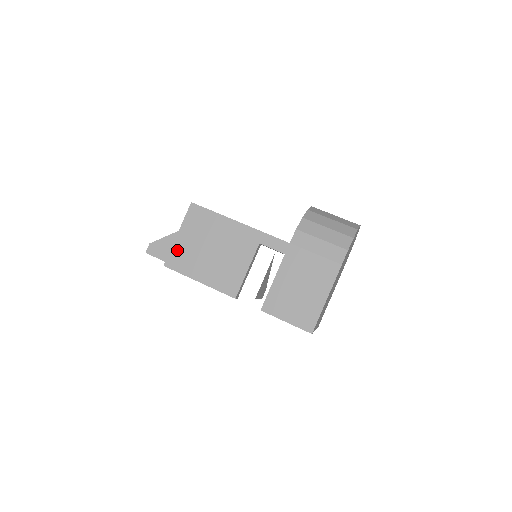
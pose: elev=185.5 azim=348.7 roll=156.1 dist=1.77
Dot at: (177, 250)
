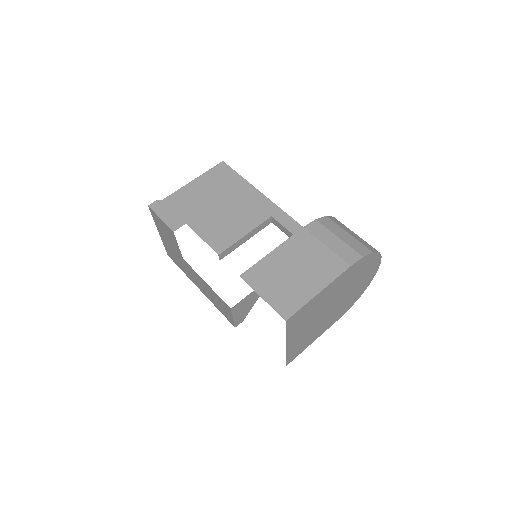
Dot at: (185, 192)
